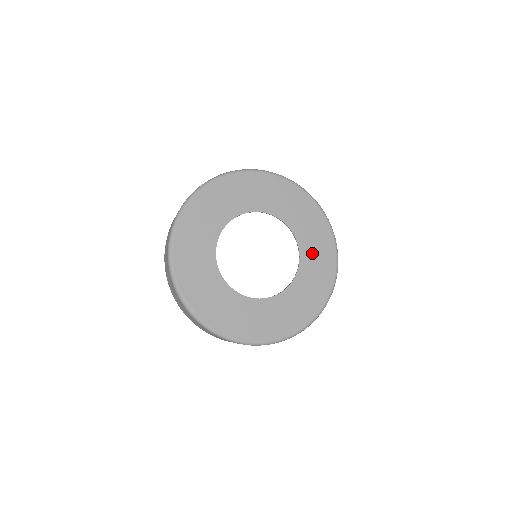
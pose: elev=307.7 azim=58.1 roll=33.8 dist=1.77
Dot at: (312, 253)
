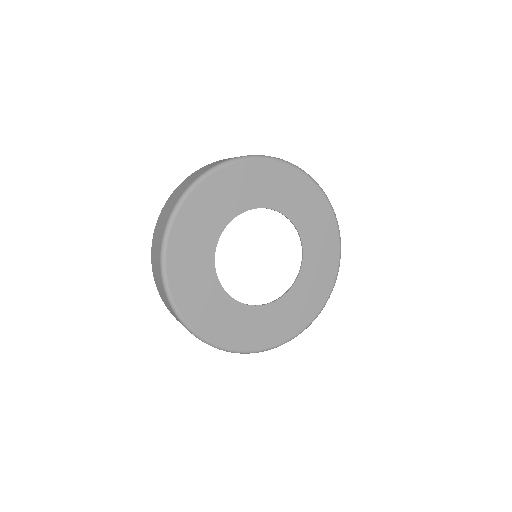
Dot at: (315, 256)
